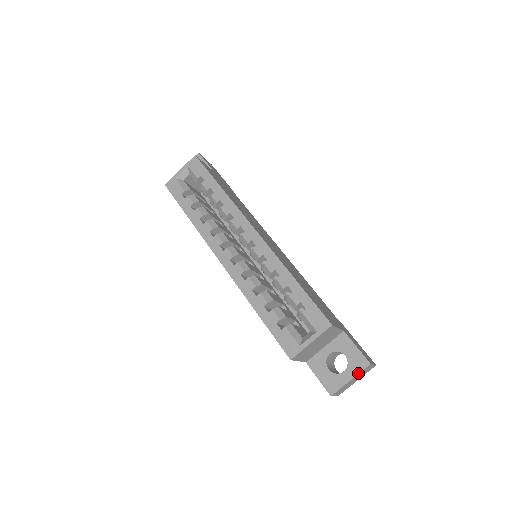
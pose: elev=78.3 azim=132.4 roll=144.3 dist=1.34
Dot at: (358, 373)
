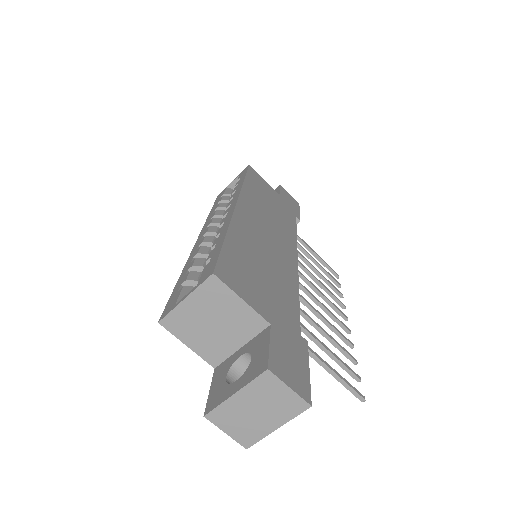
Dot at: (247, 383)
